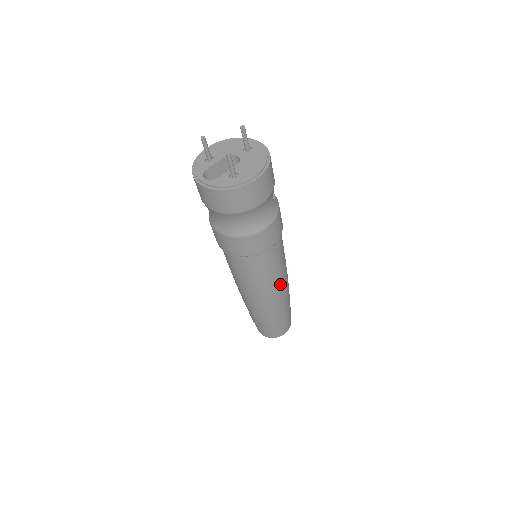
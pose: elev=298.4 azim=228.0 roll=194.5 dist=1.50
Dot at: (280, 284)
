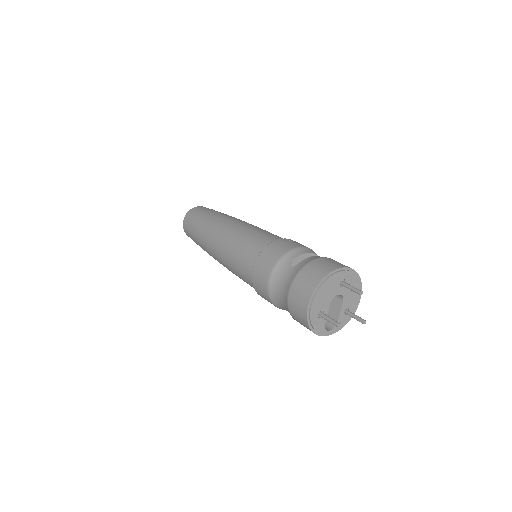
Dot at: occluded
